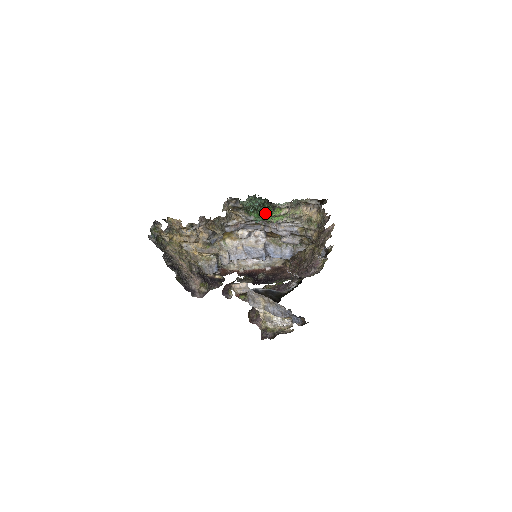
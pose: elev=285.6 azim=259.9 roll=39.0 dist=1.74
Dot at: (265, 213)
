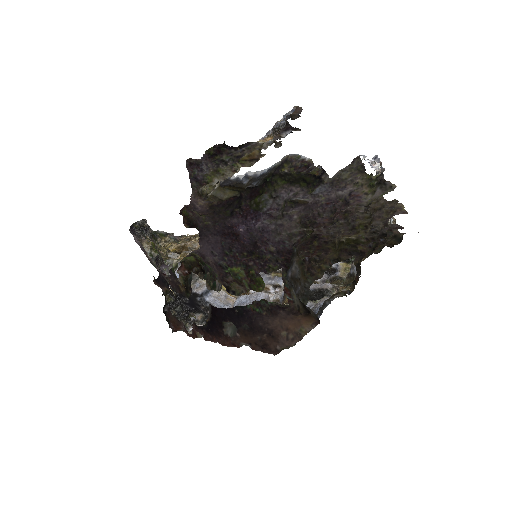
Dot at: occluded
